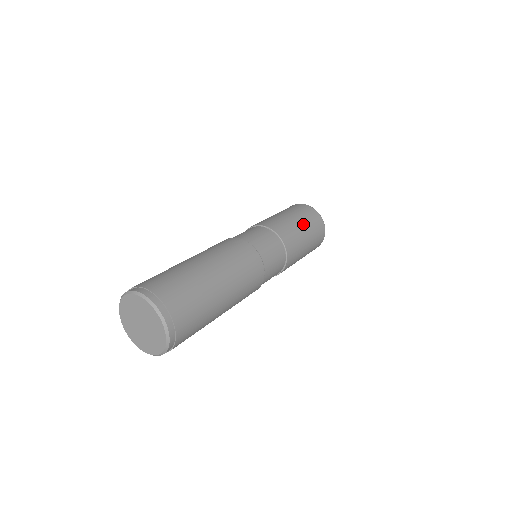
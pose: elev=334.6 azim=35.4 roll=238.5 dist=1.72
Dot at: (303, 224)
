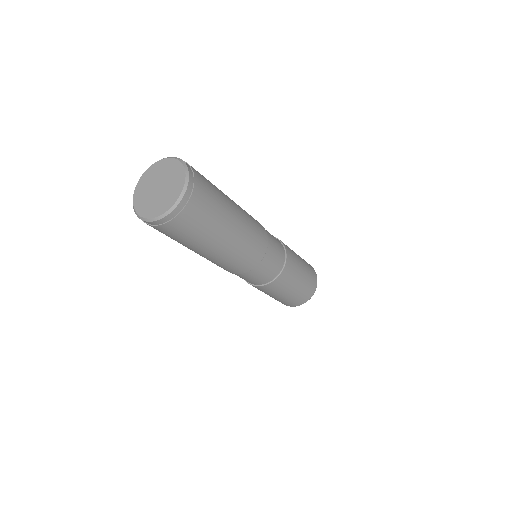
Dot at: occluded
